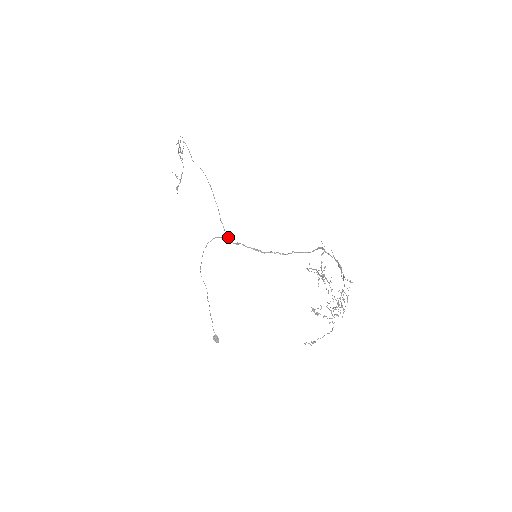
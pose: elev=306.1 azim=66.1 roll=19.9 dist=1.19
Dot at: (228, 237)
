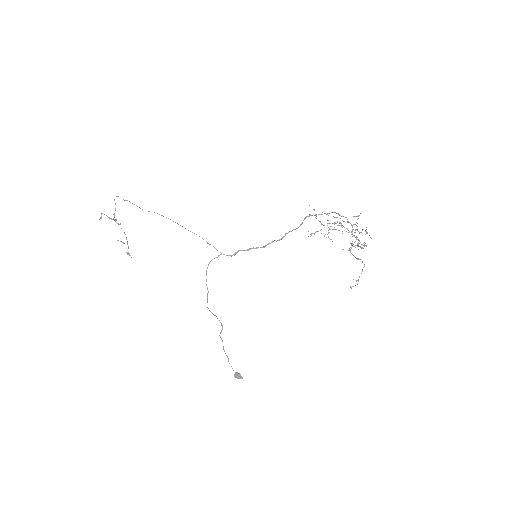
Dot at: occluded
